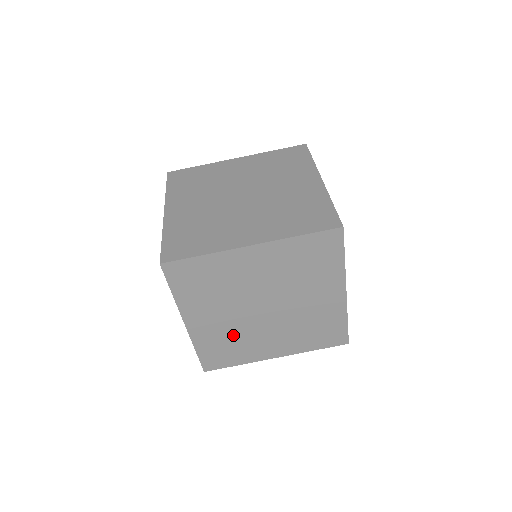
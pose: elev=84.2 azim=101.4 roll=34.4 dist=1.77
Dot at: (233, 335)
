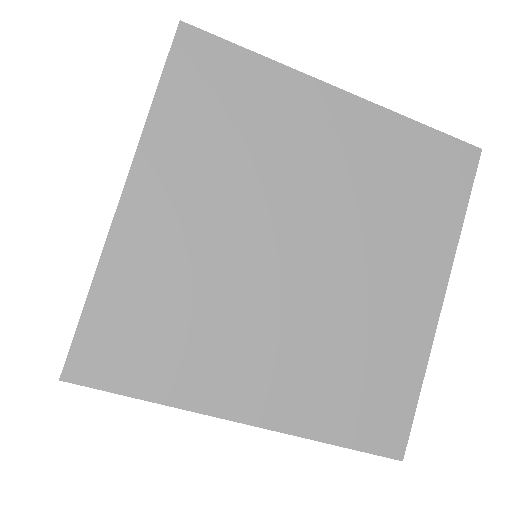
Dot at: occluded
